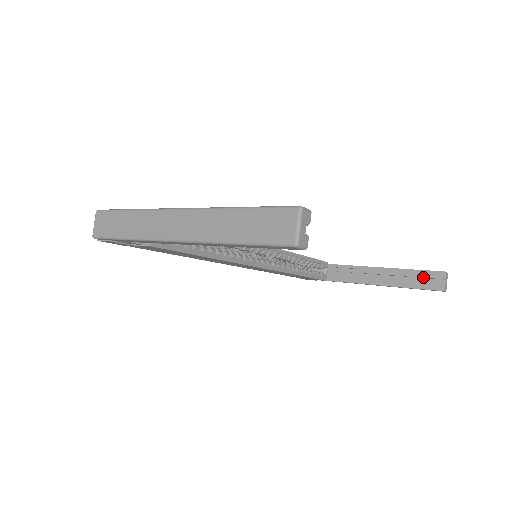
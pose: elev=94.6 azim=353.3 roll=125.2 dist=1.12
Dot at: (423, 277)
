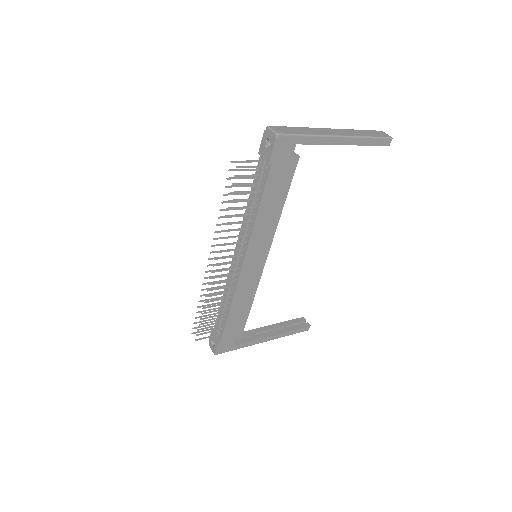
Dot at: (295, 323)
